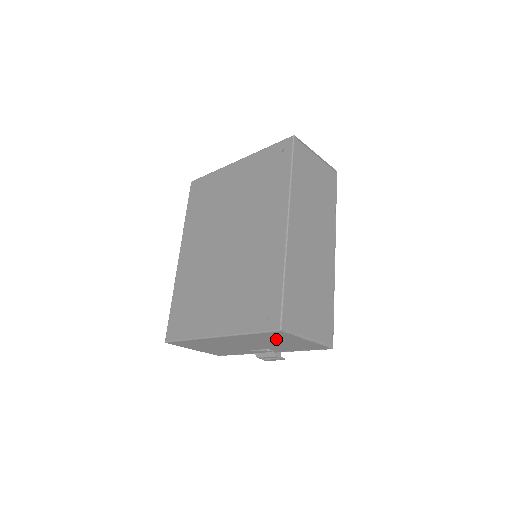
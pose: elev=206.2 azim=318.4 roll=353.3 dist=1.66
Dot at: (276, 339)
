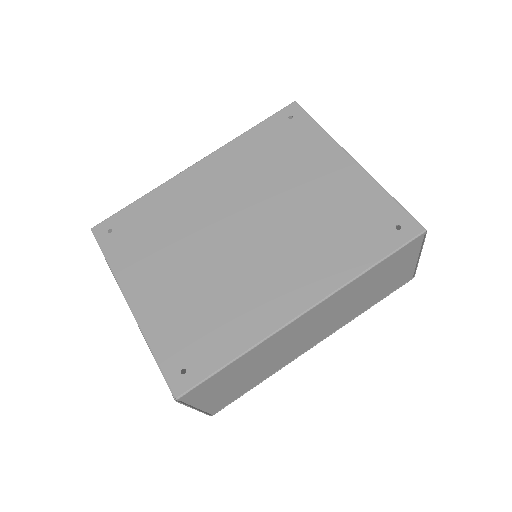
Dot at: occluded
